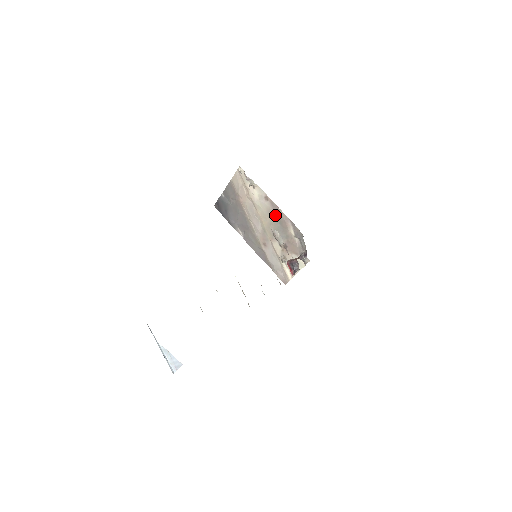
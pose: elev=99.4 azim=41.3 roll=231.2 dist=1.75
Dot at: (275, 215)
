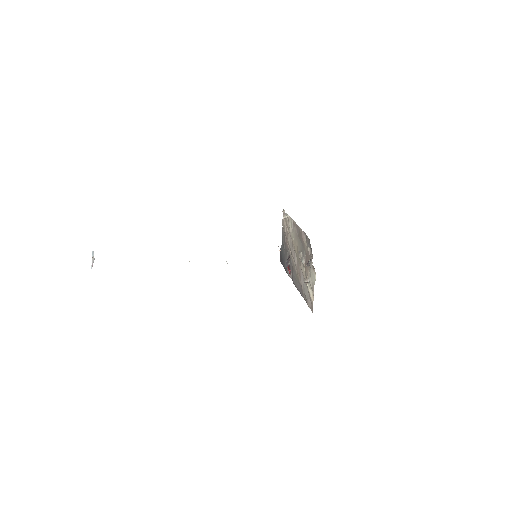
Dot at: (298, 236)
